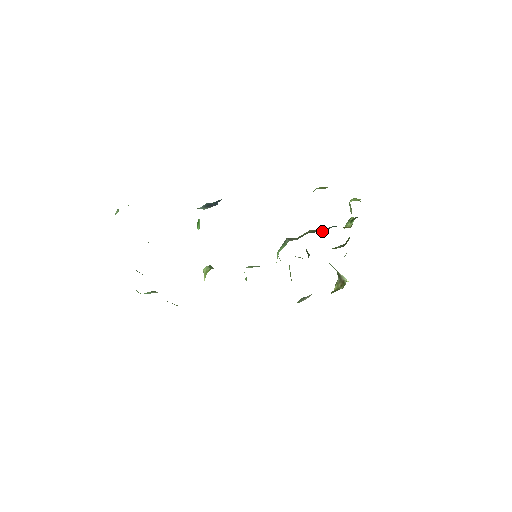
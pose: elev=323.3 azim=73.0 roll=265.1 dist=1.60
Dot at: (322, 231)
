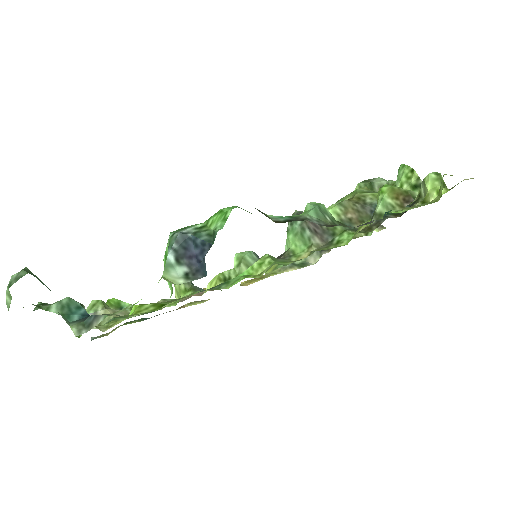
Dot at: occluded
